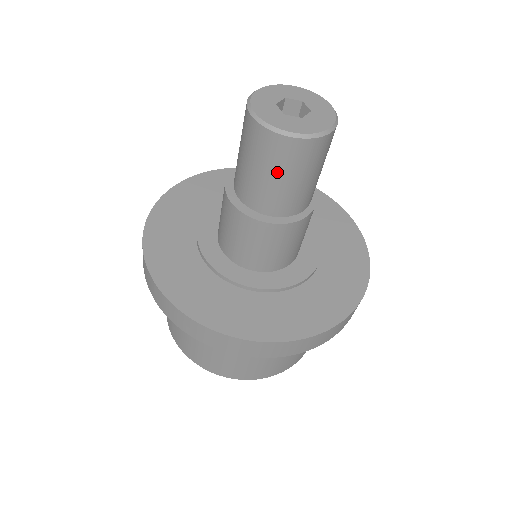
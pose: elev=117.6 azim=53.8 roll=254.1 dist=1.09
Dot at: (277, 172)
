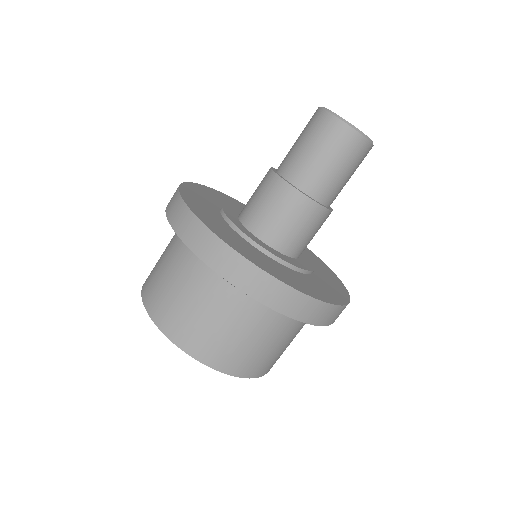
Dot at: (332, 156)
